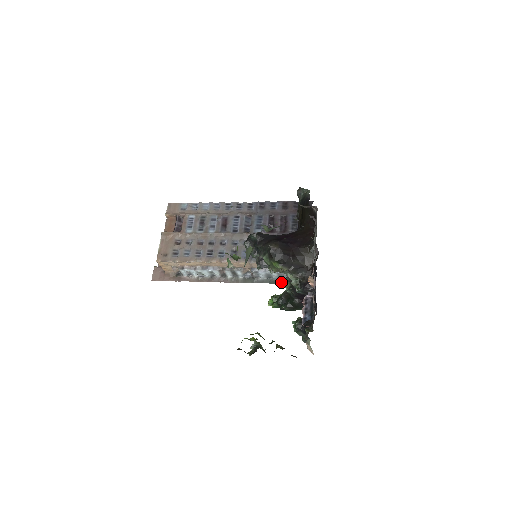
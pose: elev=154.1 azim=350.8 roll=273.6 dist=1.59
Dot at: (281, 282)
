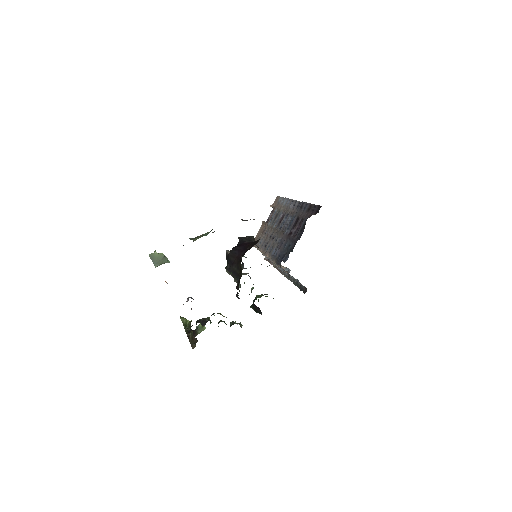
Dot at: (297, 285)
